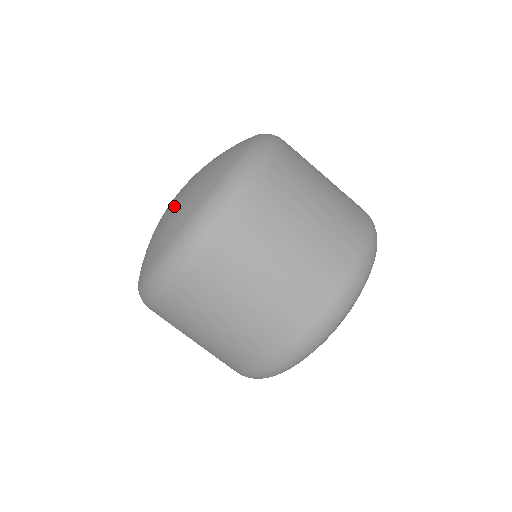
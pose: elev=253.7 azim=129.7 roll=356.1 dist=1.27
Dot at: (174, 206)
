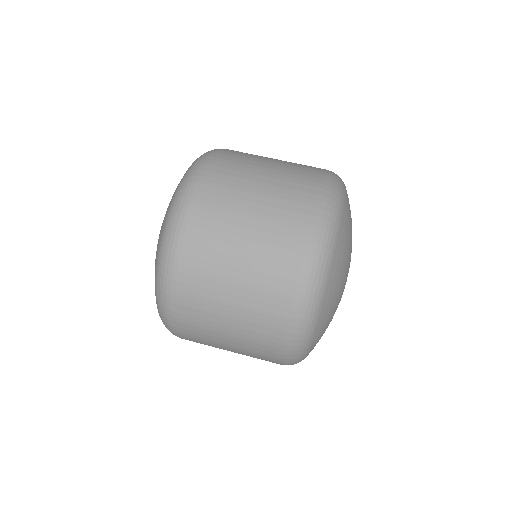
Dot at: occluded
